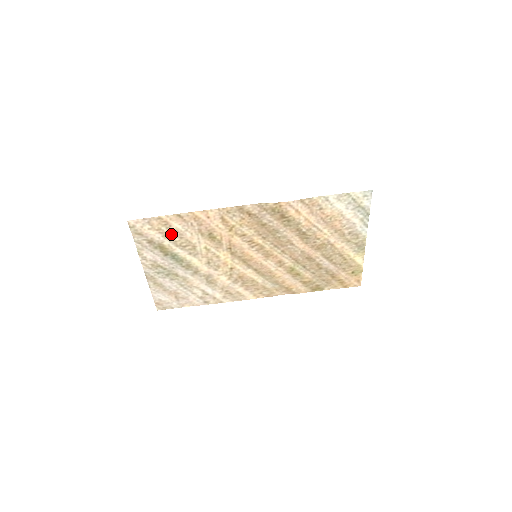
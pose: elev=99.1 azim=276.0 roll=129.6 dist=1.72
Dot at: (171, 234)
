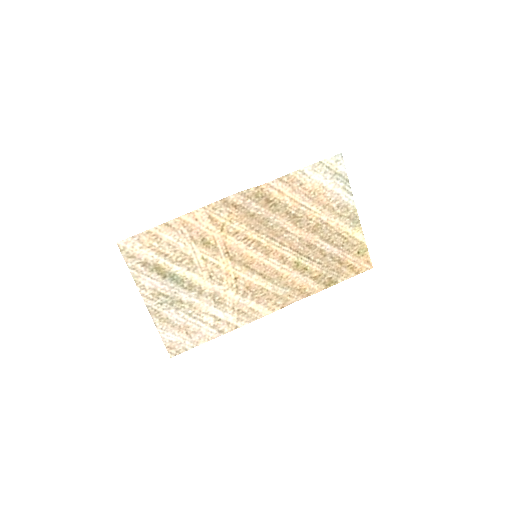
Dot at: (164, 249)
